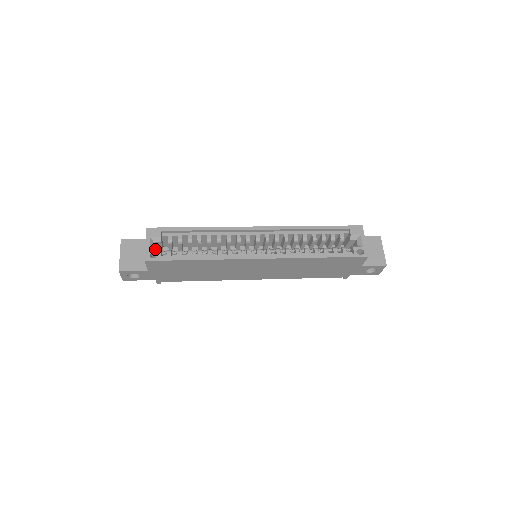
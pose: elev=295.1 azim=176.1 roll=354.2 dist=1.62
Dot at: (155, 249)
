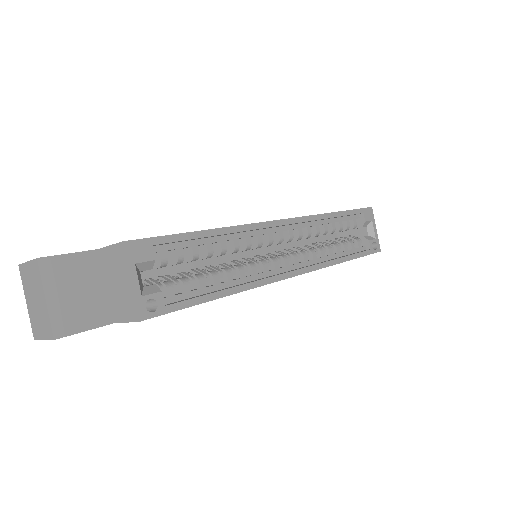
Dot at: (147, 288)
